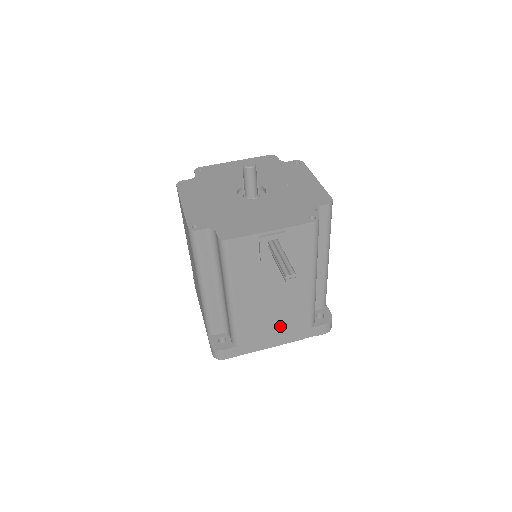
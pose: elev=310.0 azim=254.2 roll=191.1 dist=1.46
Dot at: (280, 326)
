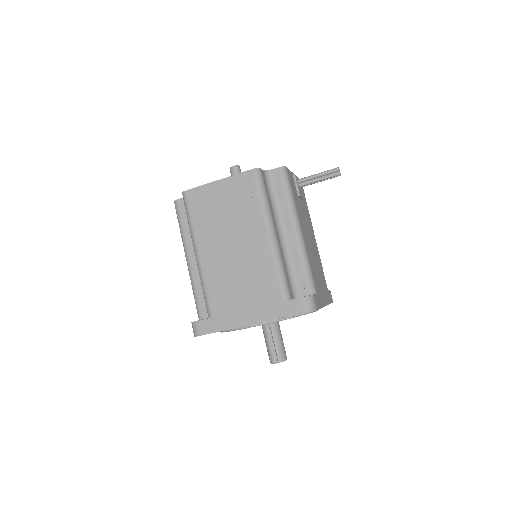
Dot at: (320, 279)
